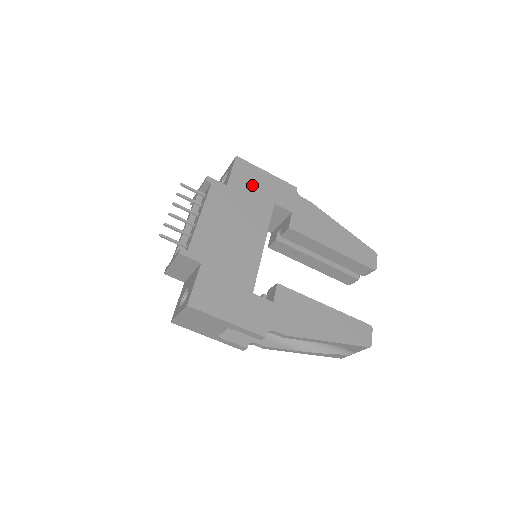
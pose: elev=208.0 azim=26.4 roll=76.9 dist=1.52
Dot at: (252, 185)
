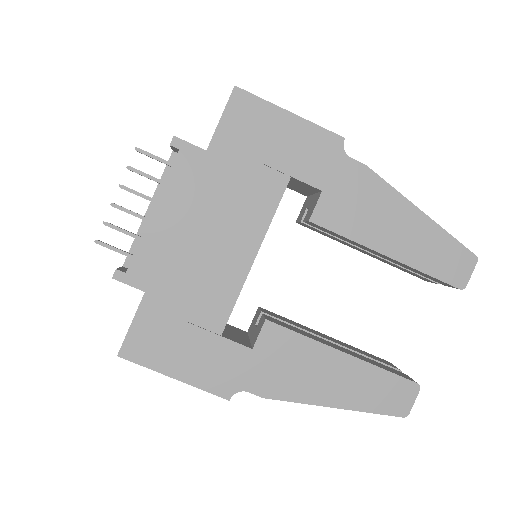
Dot at: (255, 144)
